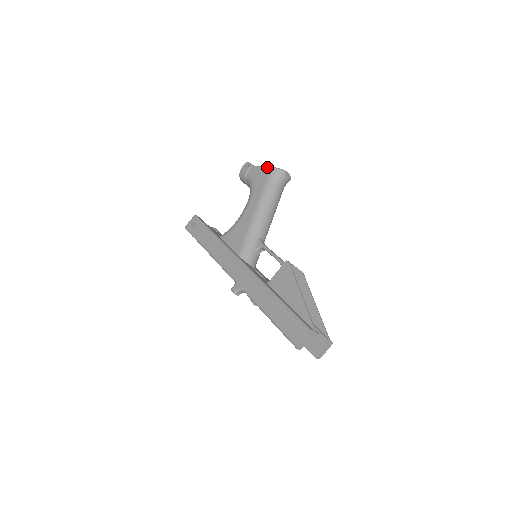
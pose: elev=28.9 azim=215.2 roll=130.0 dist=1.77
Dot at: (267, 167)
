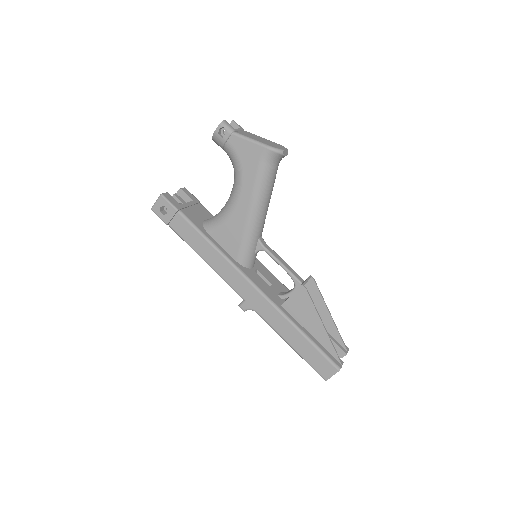
Dot at: (257, 144)
